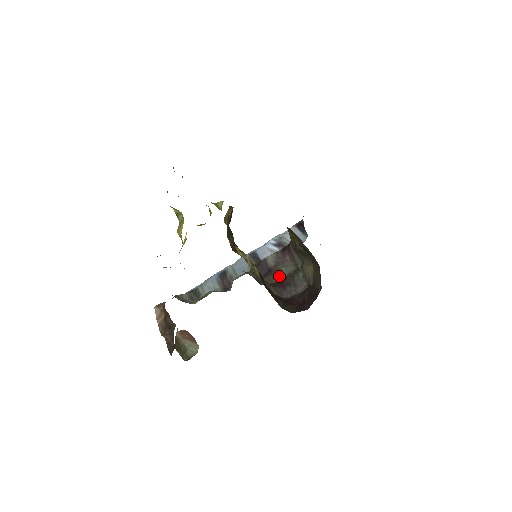
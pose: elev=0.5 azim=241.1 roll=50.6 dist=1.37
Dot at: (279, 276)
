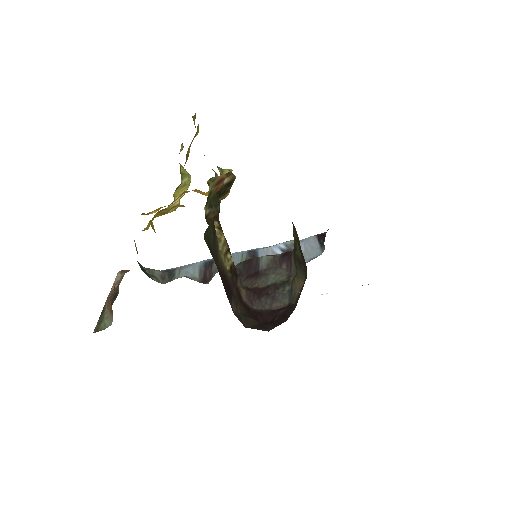
Dot at: (263, 282)
